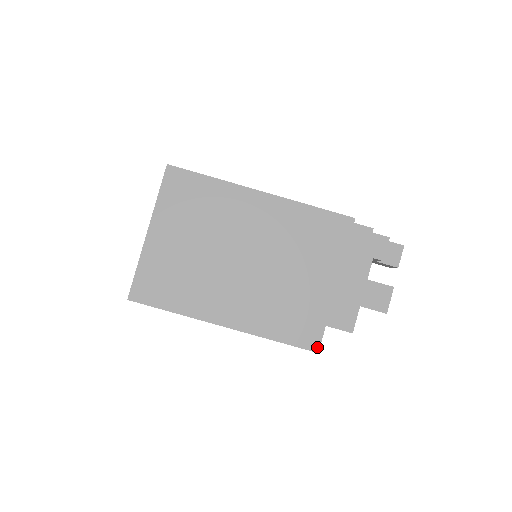
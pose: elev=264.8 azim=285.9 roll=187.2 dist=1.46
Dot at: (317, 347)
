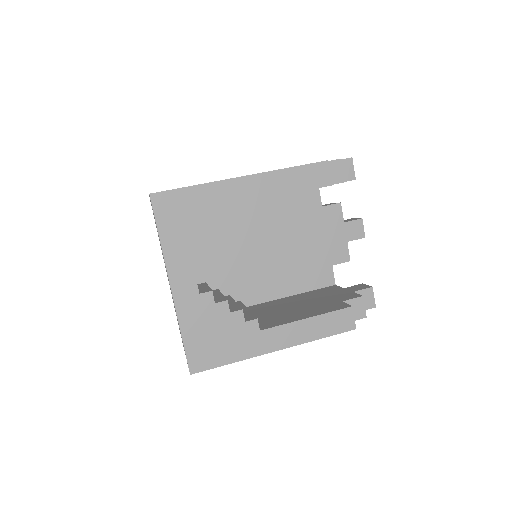
Dot at: (324, 161)
